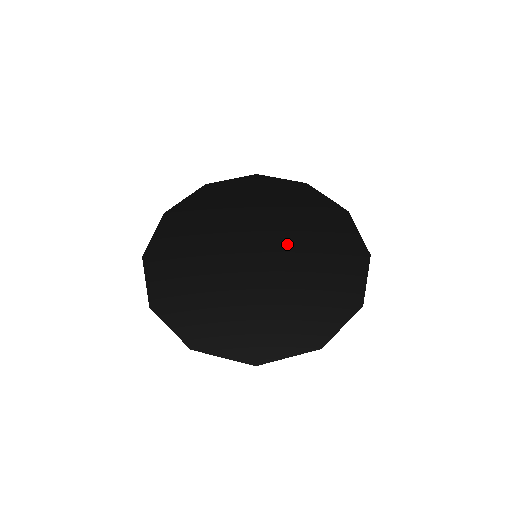
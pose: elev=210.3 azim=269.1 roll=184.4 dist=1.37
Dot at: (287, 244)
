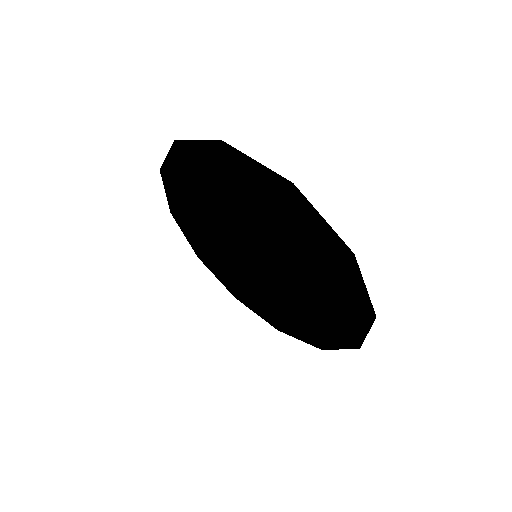
Dot at: (267, 283)
